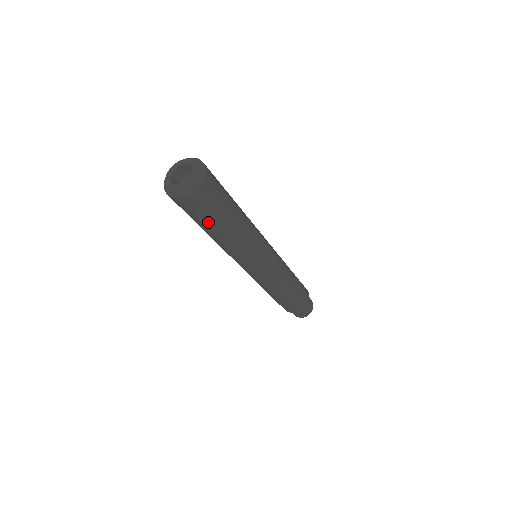
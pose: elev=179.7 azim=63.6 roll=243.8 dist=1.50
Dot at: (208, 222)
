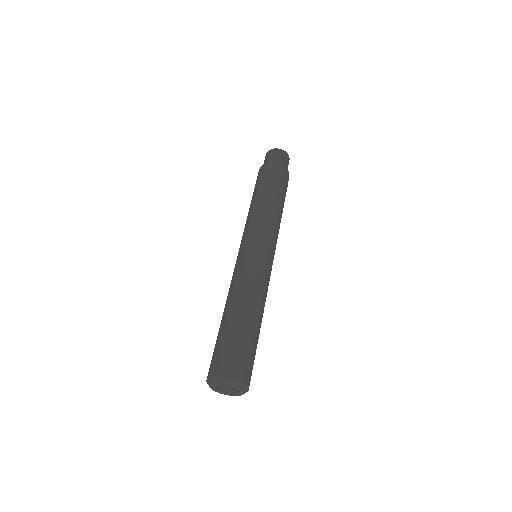
Dot at: occluded
